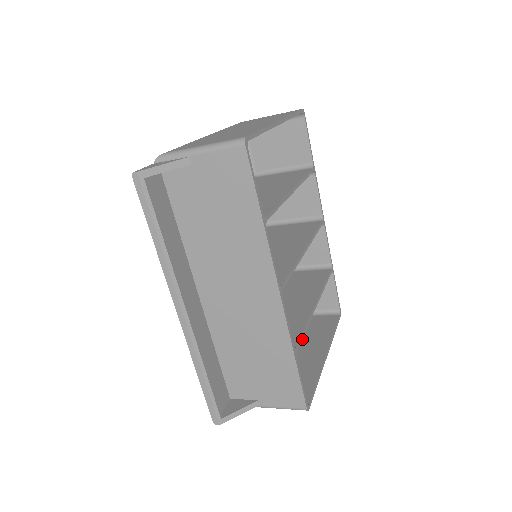
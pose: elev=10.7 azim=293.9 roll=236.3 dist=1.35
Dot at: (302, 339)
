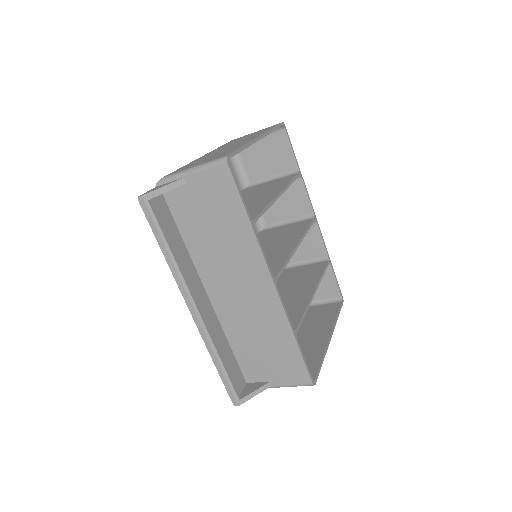
Dot at: (309, 327)
